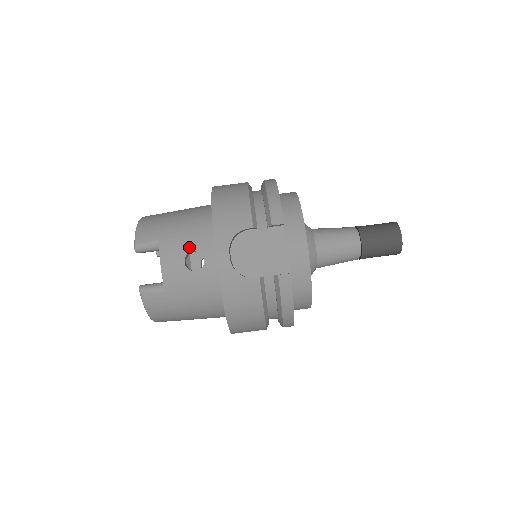
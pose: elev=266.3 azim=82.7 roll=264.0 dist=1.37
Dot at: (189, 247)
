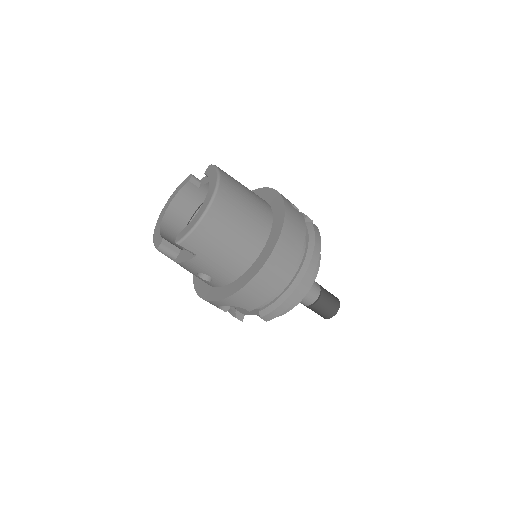
Dot at: (210, 273)
